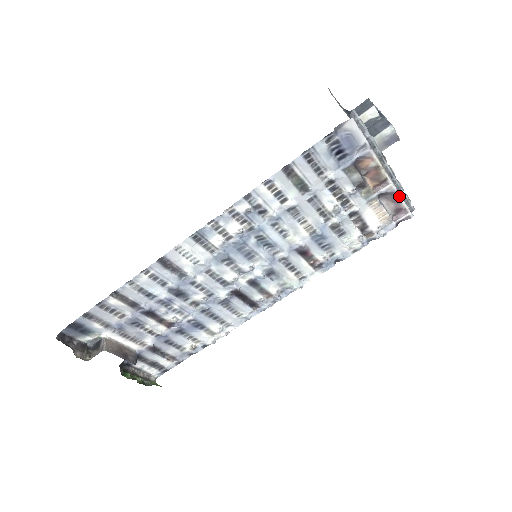
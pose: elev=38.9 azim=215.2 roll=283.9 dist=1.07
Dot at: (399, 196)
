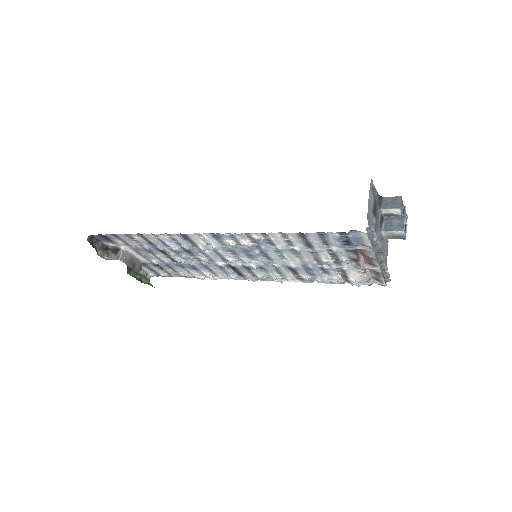
Dot at: (381, 275)
